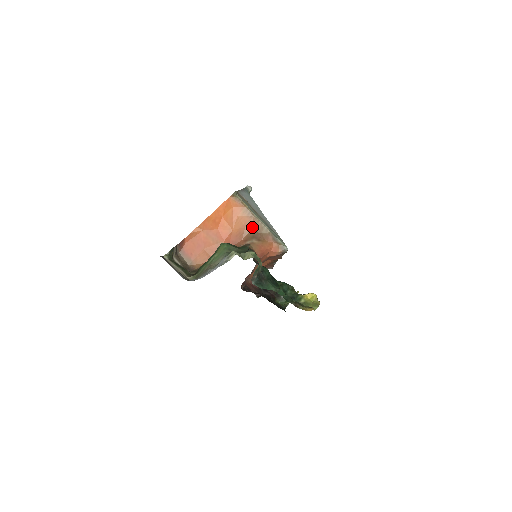
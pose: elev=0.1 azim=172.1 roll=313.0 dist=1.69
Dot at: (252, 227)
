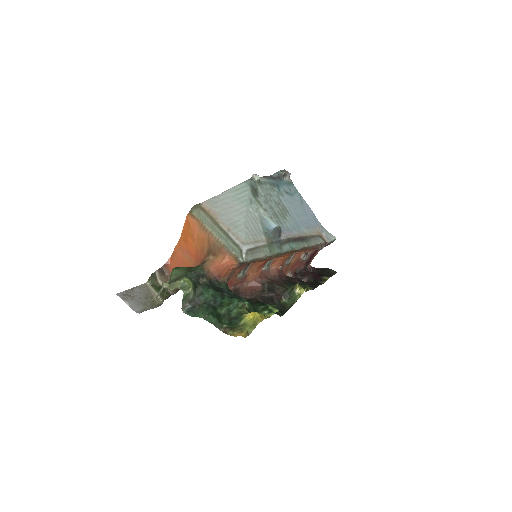
Dot at: (209, 242)
